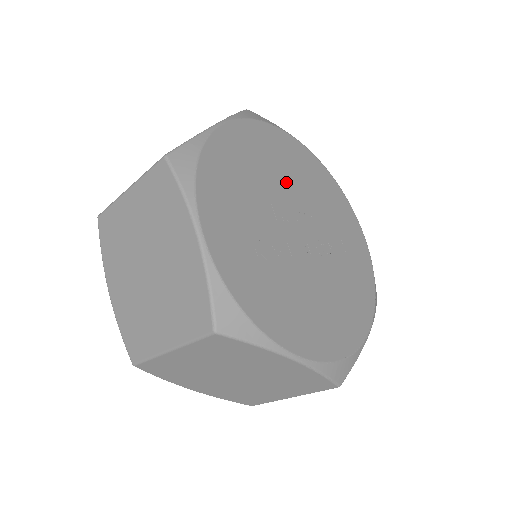
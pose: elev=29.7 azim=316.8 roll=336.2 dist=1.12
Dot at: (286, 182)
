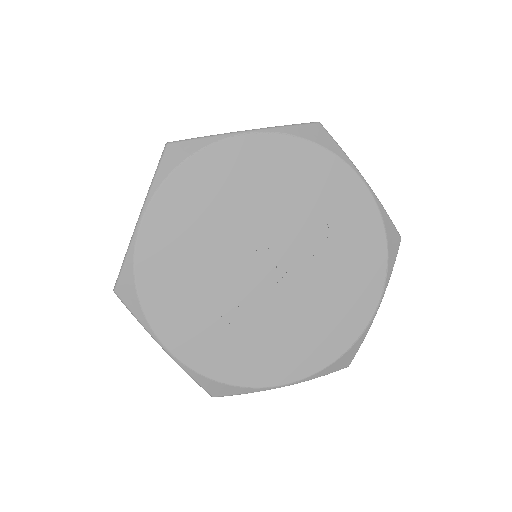
Dot at: (236, 218)
